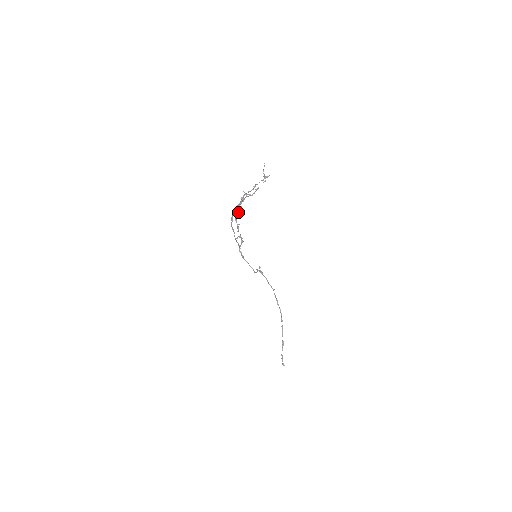
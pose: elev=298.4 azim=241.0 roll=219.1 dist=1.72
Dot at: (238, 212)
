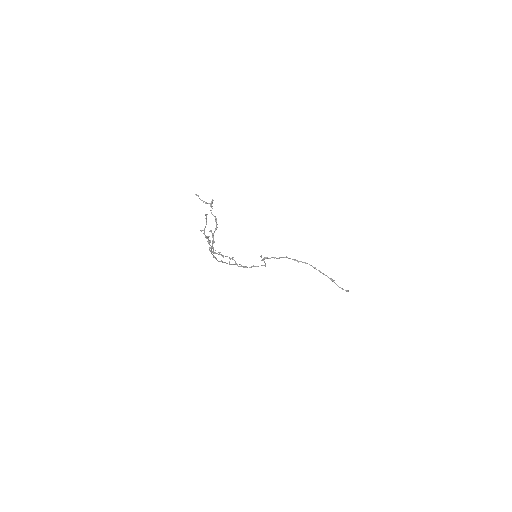
Dot at: (212, 247)
